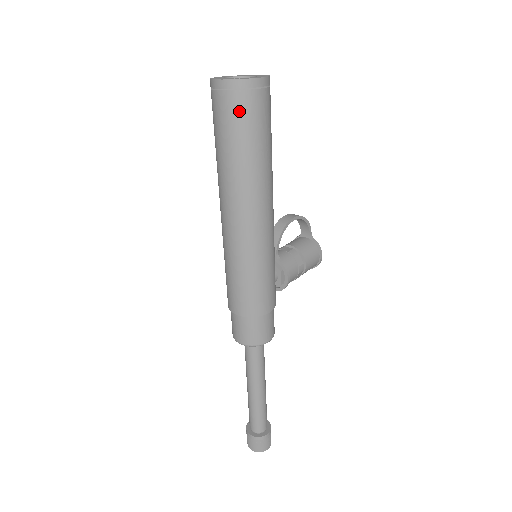
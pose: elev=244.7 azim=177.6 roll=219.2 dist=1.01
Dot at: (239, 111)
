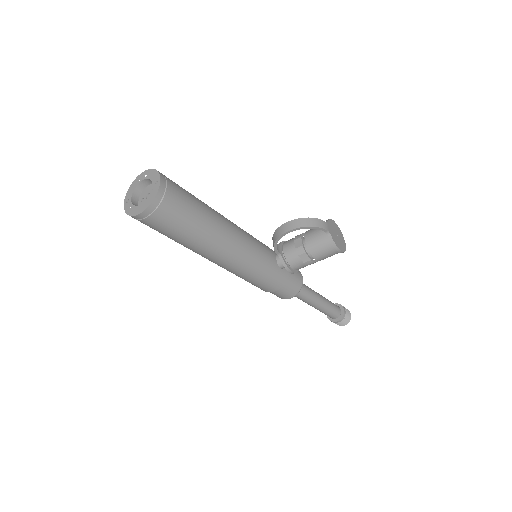
Dot at: occluded
